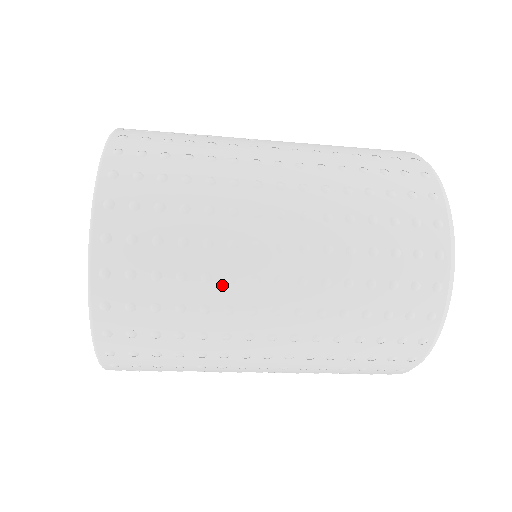
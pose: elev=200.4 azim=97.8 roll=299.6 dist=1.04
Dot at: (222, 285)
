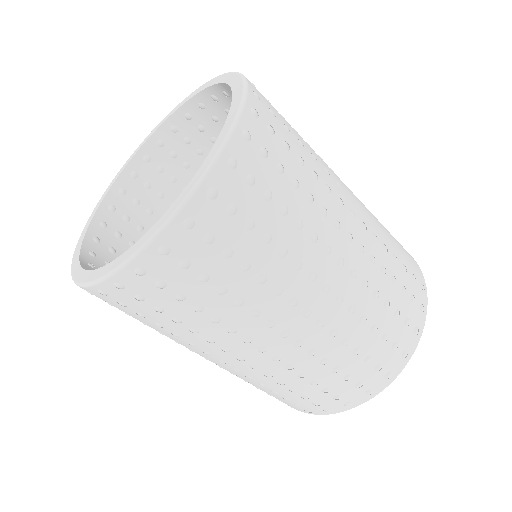
Dot at: (245, 313)
